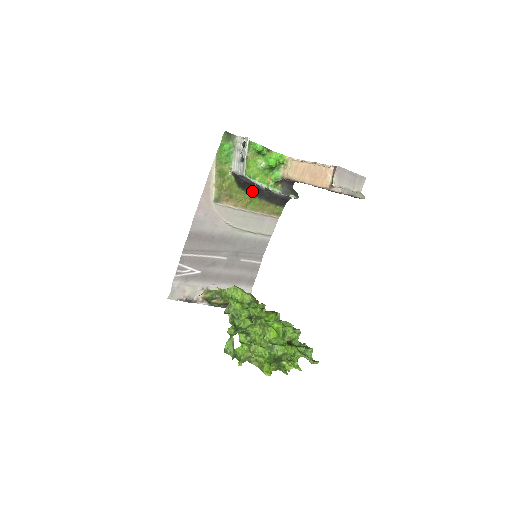
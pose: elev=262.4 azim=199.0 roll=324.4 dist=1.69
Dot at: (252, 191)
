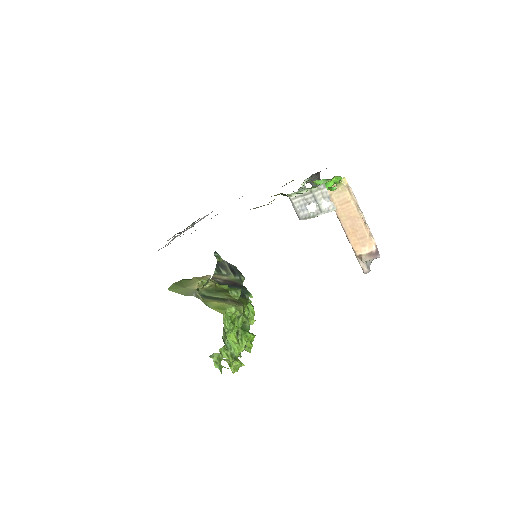
Dot at: occluded
